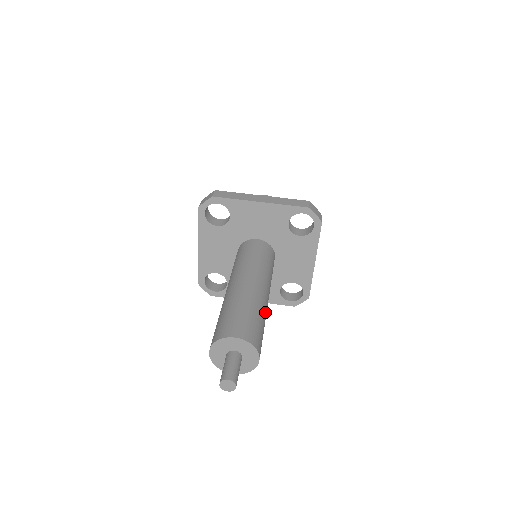
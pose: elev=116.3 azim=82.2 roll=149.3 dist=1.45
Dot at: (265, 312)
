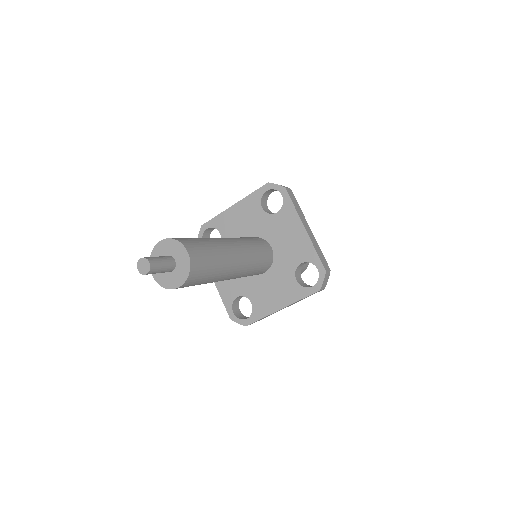
Dot at: (219, 277)
